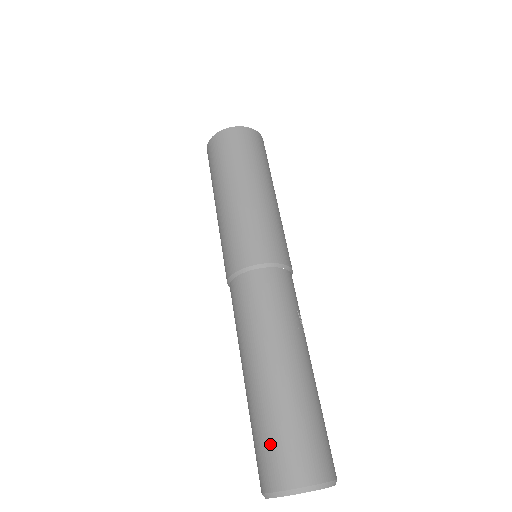
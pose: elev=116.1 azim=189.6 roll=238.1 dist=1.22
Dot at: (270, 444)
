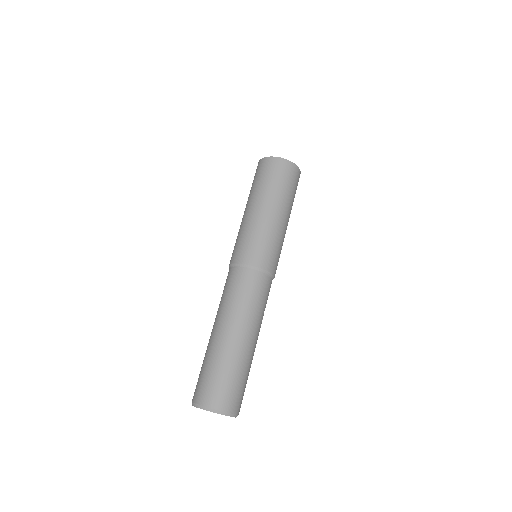
Dot at: (220, 381)
